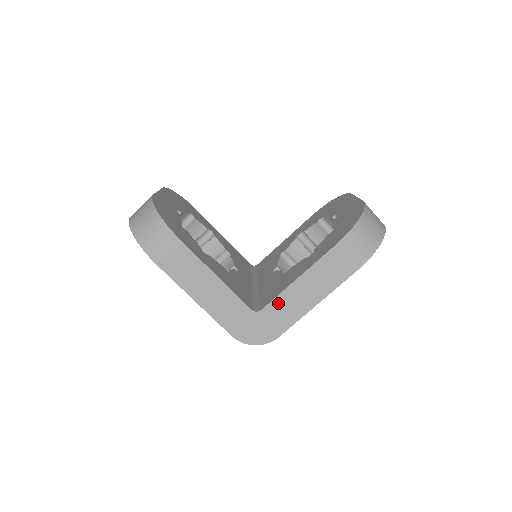
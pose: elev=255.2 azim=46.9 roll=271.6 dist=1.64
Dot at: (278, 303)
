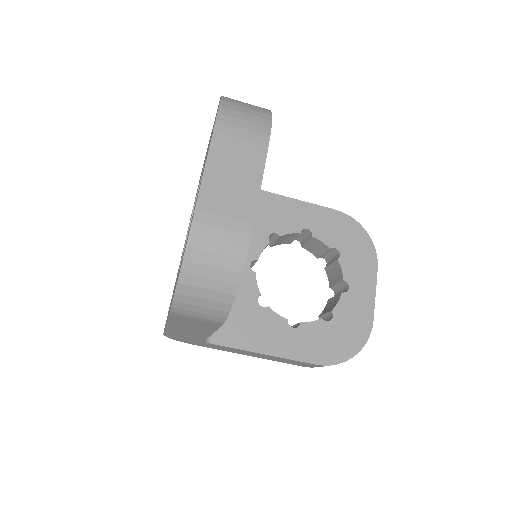
Dot at: (229, 348)
